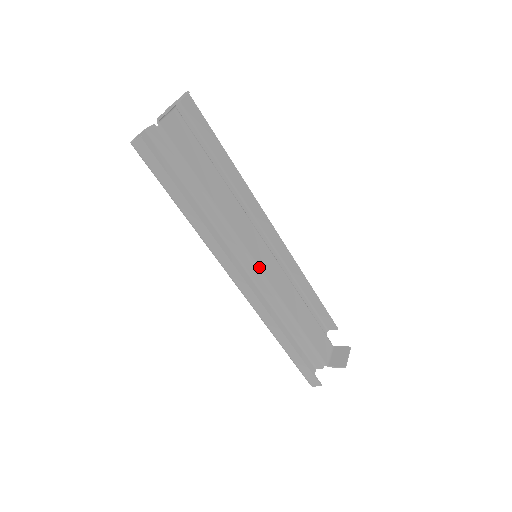
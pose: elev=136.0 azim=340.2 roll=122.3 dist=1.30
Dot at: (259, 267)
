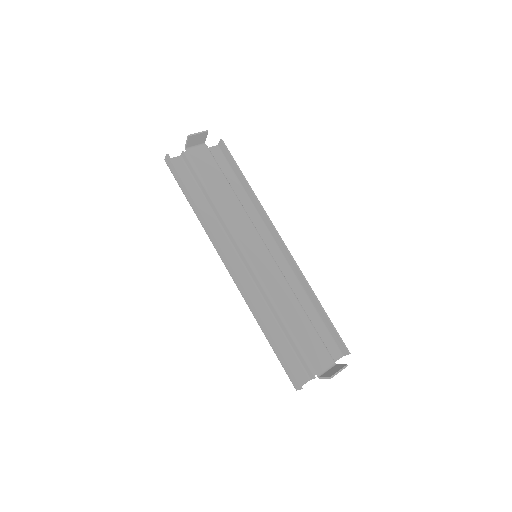
Dot at: (251, 261)
